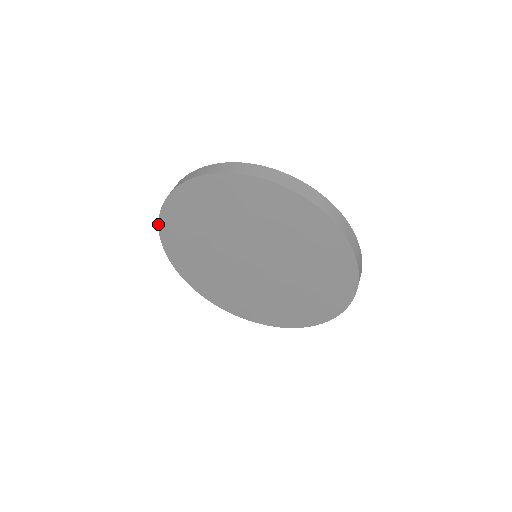
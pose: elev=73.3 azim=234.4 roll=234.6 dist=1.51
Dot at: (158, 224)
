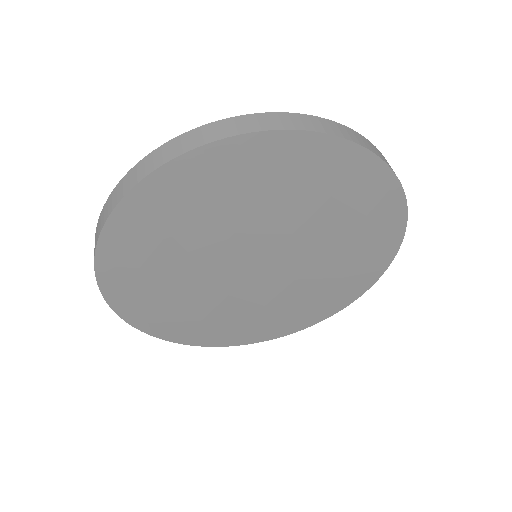
Dot at: (94, 255)
